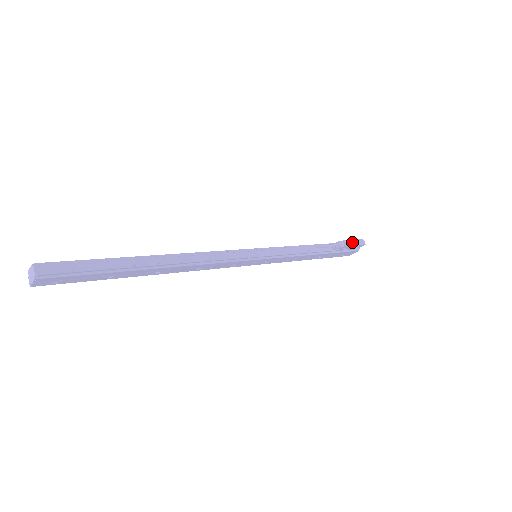
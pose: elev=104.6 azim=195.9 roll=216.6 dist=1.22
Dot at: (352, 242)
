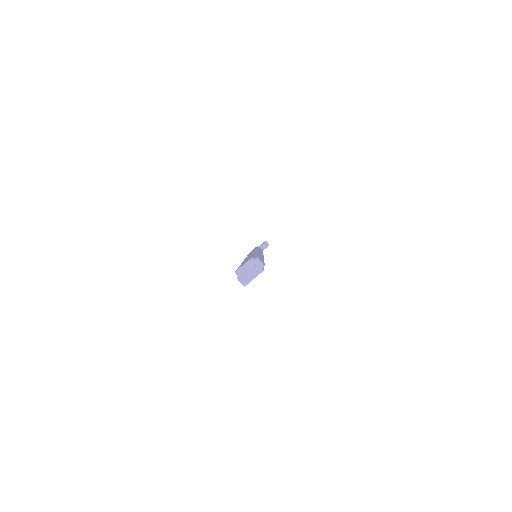
Dot at: occluded
